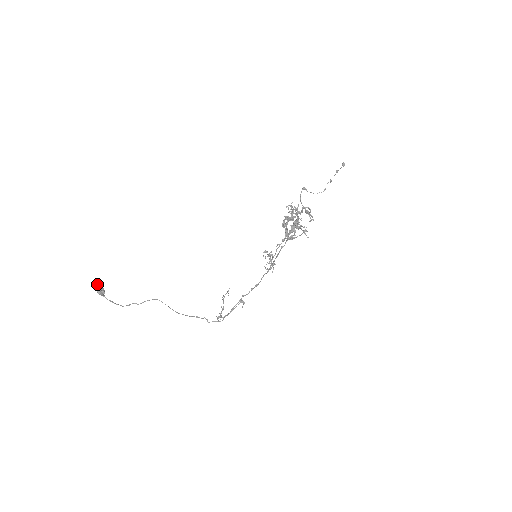
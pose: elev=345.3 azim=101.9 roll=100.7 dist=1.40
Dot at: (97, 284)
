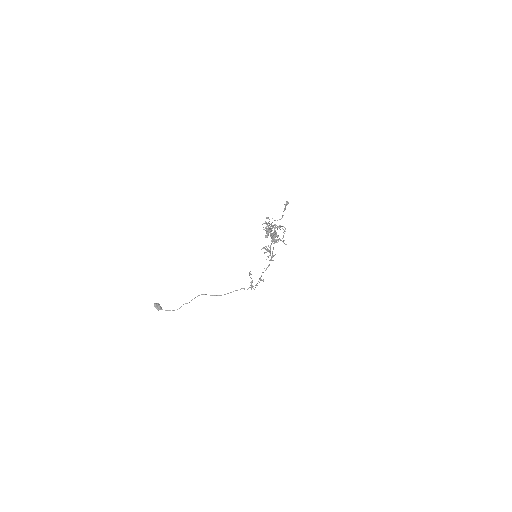
Dot at: (154, 304)
